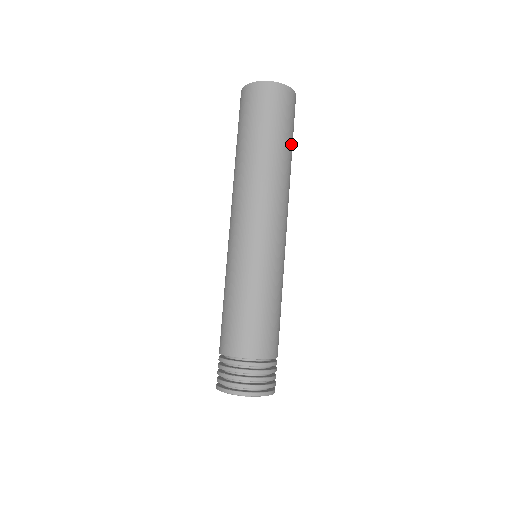
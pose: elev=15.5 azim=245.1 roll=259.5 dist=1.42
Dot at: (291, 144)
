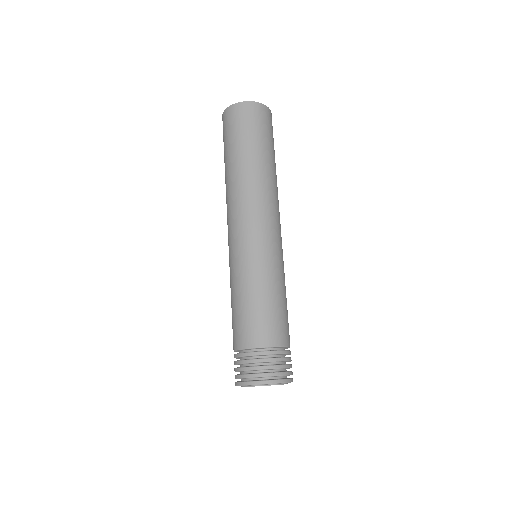
Dot at: (257, 146)
